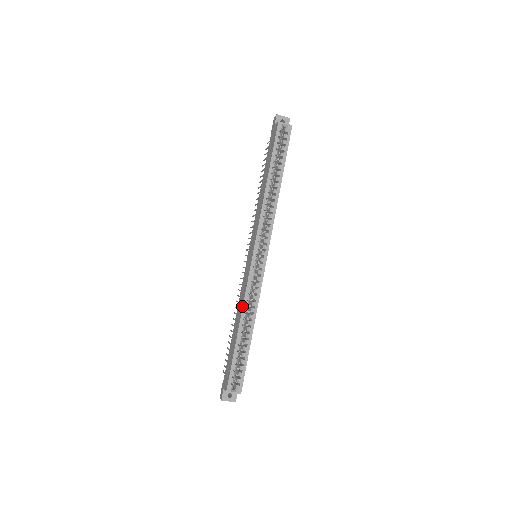
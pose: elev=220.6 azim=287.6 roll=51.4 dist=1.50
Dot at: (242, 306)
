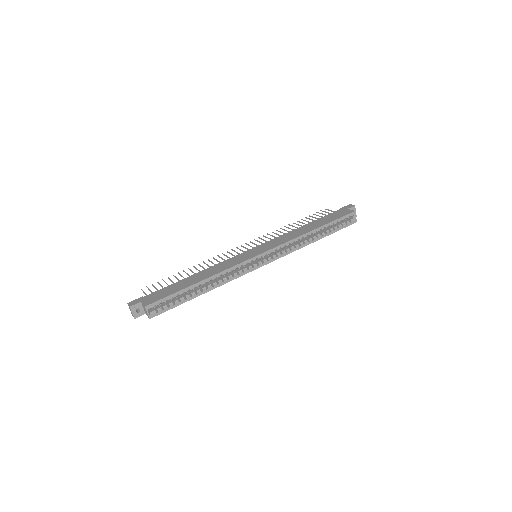
Dot at: (219, 272)
